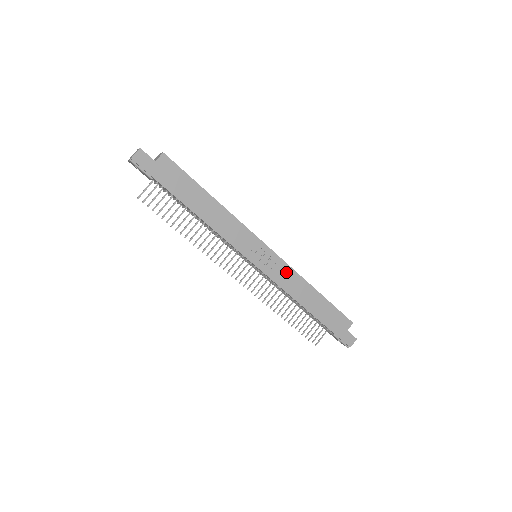
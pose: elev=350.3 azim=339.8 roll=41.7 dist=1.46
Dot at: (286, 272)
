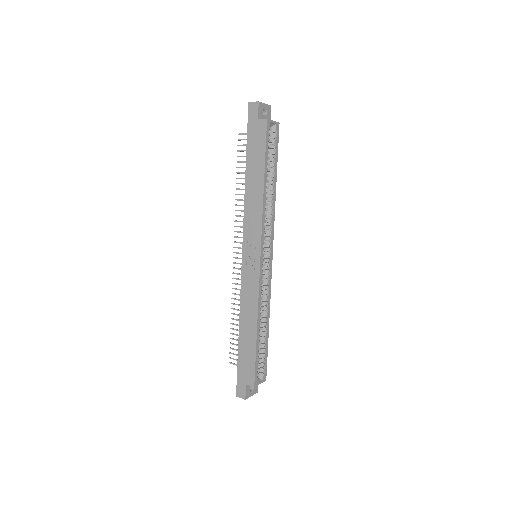
Dot at: (253, 289)
